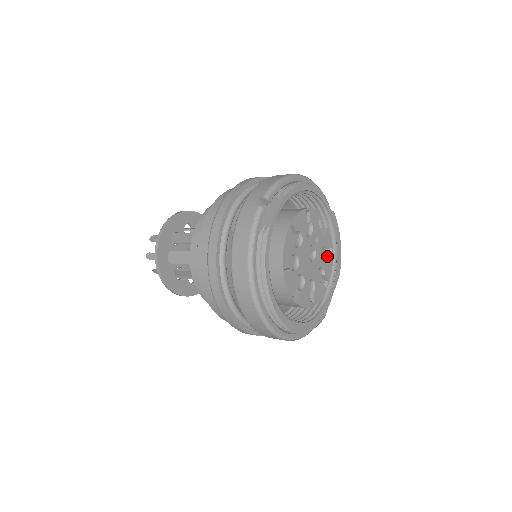
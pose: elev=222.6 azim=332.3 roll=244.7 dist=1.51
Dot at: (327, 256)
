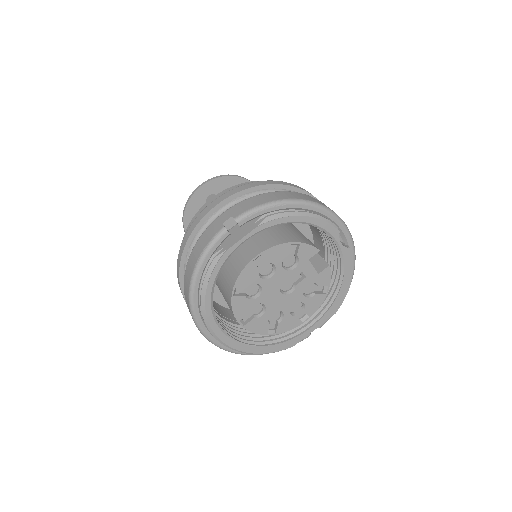
Dot at: (318, 292)
